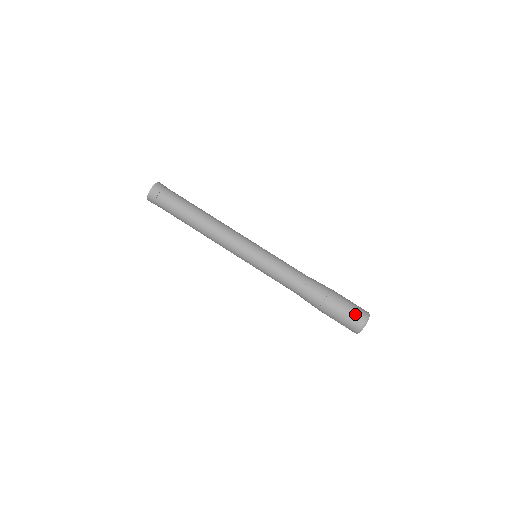
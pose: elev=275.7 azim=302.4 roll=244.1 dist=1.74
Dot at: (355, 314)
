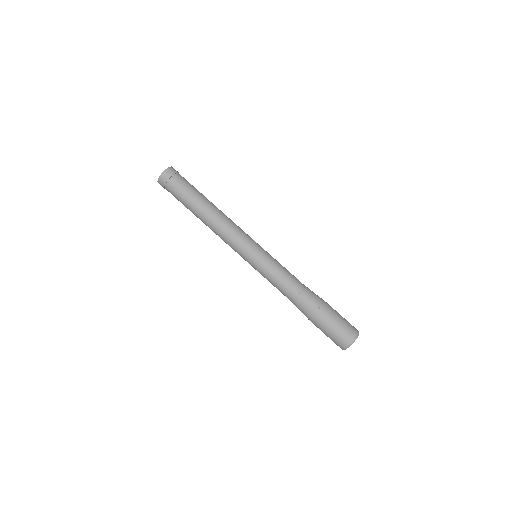
Dot at: (349, 324)
